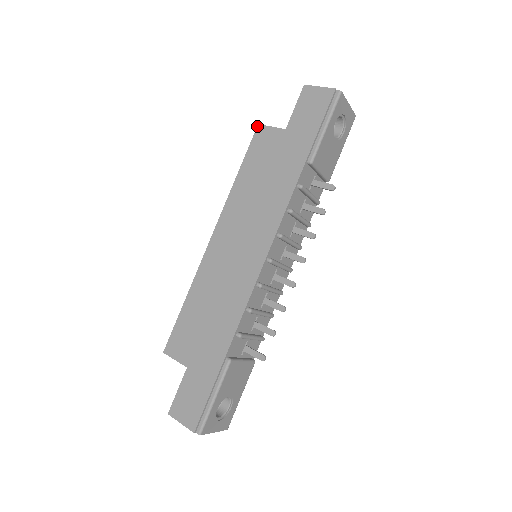
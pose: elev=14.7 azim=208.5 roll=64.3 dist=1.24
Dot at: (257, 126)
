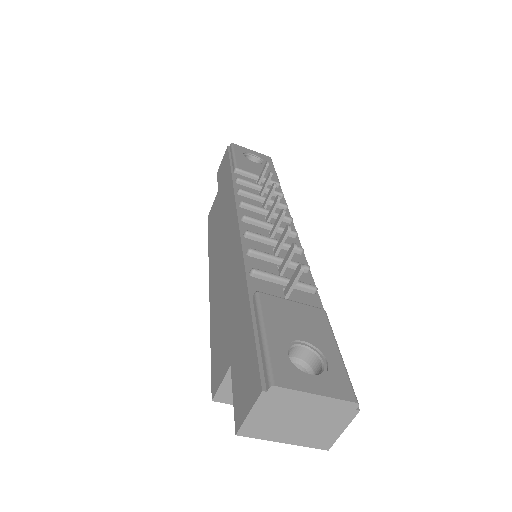
Dot at: occluded
